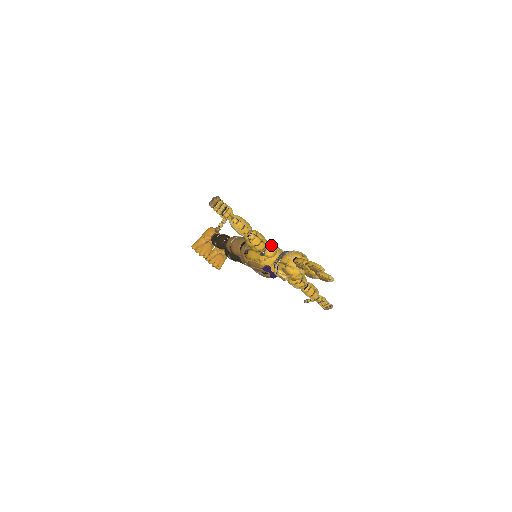
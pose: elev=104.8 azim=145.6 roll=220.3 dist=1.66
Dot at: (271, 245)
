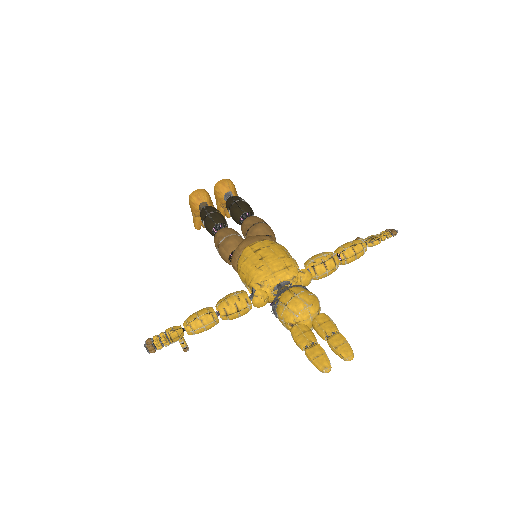
Dot at: (253, 298)
